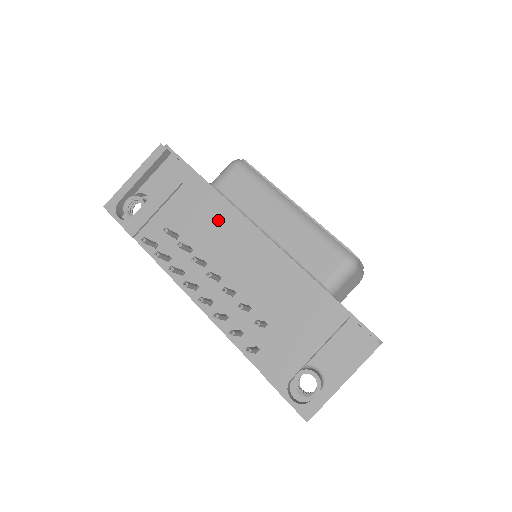
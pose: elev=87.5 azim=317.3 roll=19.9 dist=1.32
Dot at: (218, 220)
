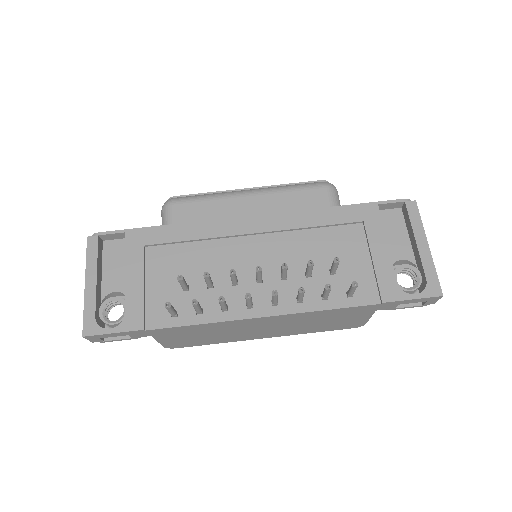
Dot at: (208, 242)
